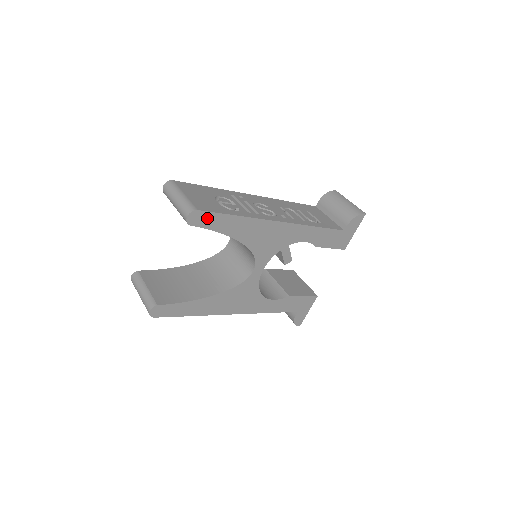
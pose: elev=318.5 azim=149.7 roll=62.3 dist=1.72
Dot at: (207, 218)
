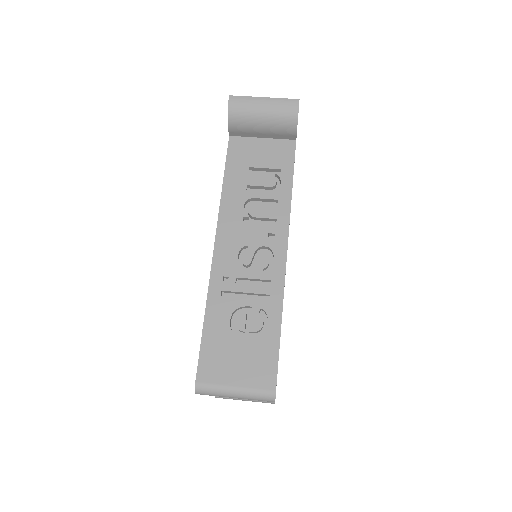
Dot at: occluded
